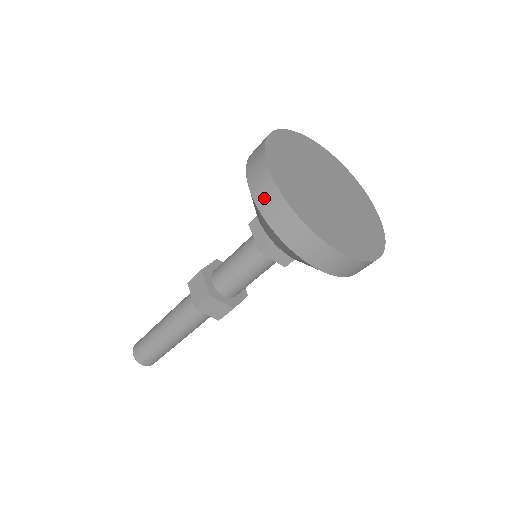
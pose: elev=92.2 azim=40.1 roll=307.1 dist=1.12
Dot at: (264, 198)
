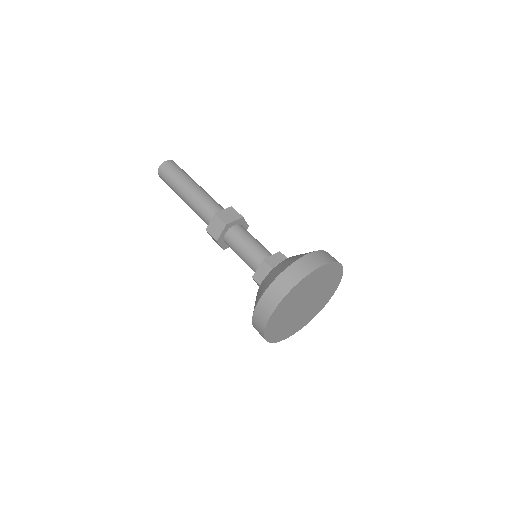
Dot at: (263, 307)
